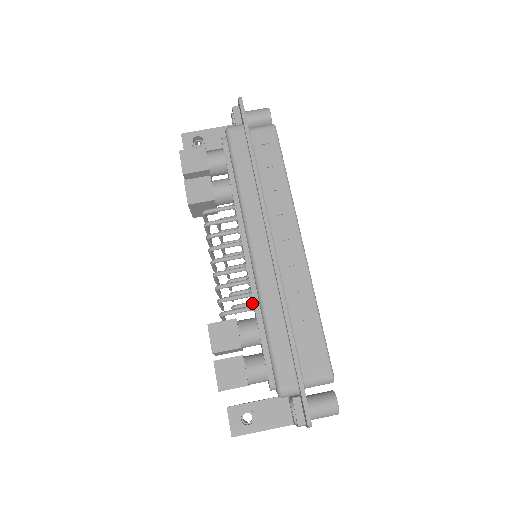
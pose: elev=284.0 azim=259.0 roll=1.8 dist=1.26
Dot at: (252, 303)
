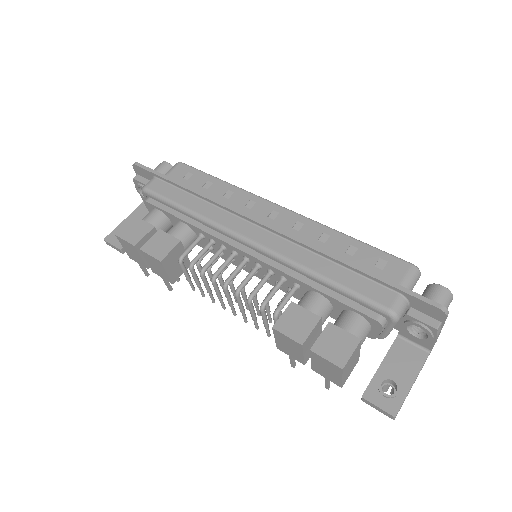
Dot at: (290, 289)
